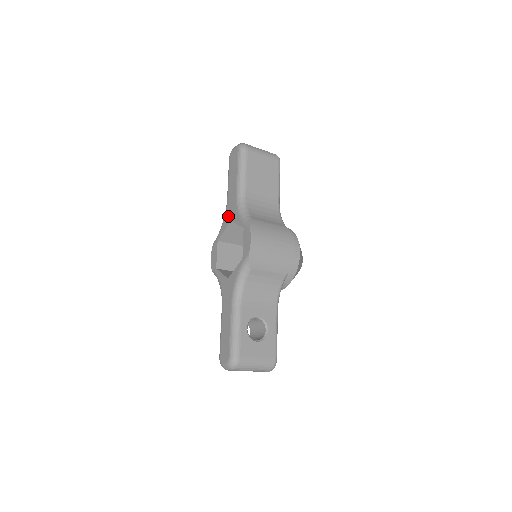
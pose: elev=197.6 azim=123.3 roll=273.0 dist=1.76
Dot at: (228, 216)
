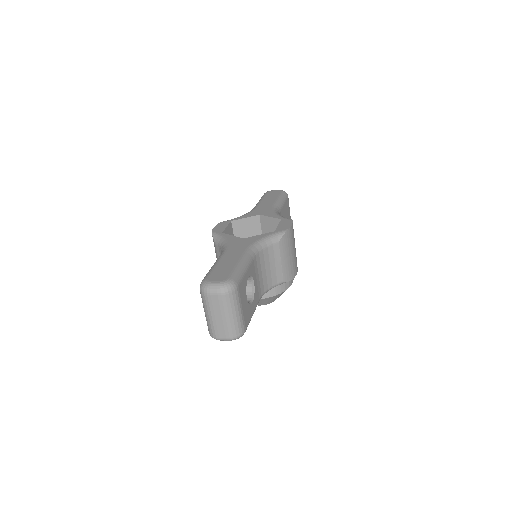
Dot at: (256, 212)
